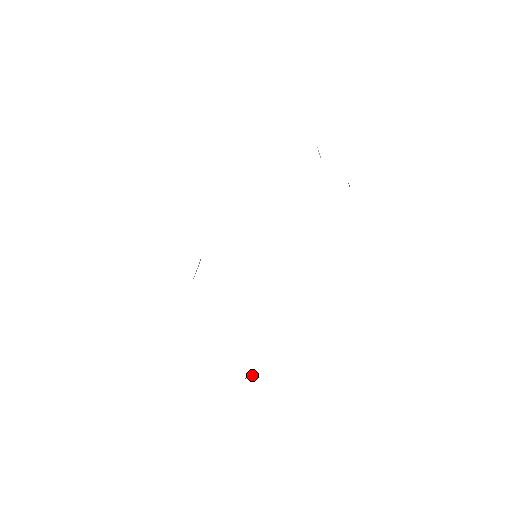
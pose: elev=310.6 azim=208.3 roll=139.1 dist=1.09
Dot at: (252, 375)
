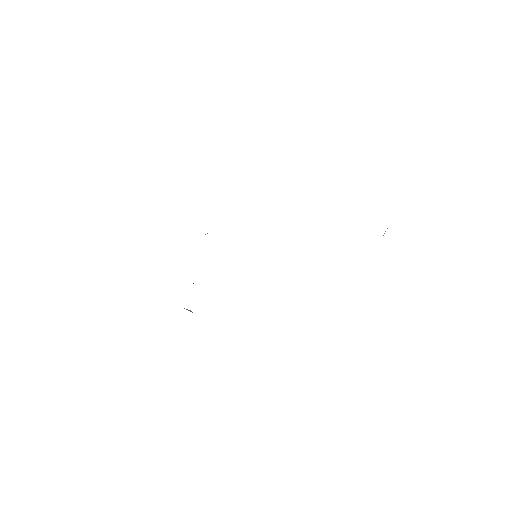
Dot at: (191, 311)
